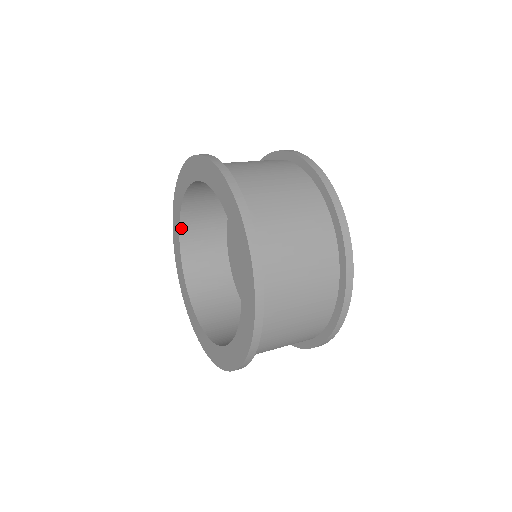
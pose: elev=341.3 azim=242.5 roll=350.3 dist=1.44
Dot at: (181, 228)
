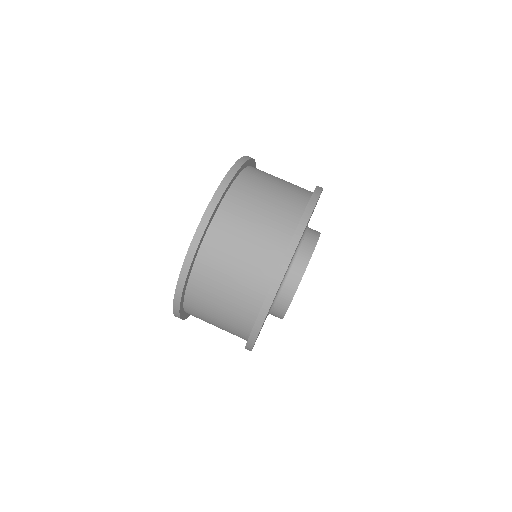
Dot at: occluded
